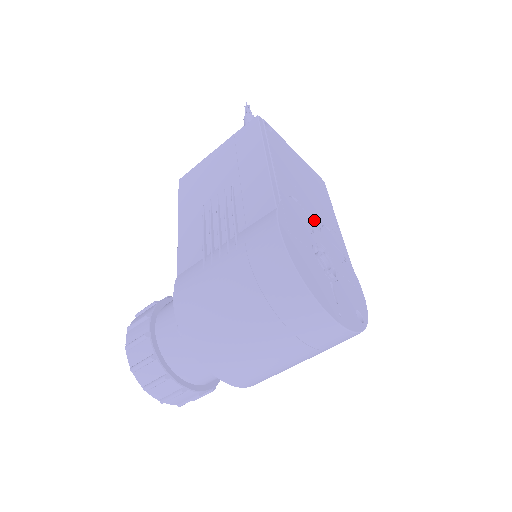
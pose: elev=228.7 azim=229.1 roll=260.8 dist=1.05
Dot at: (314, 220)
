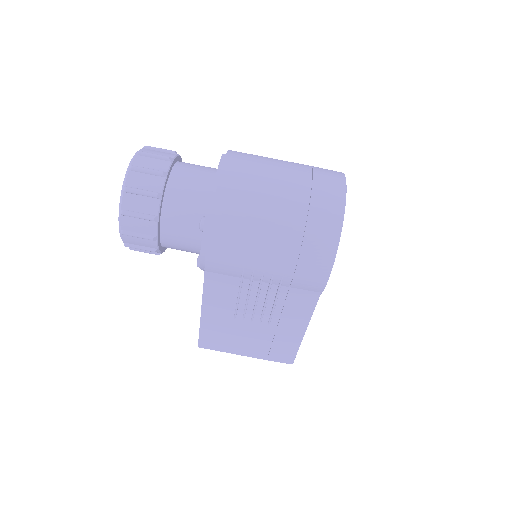
Dot at: occluded
